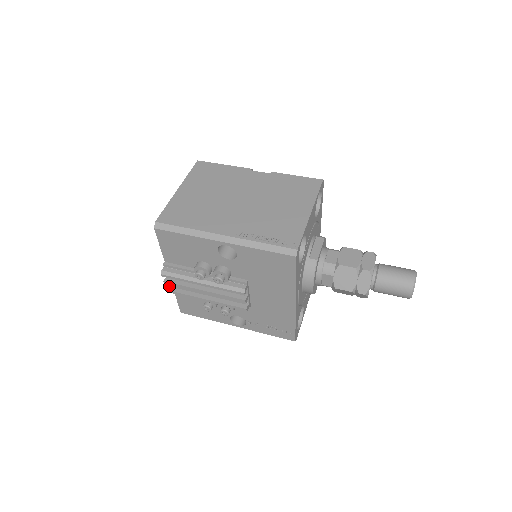
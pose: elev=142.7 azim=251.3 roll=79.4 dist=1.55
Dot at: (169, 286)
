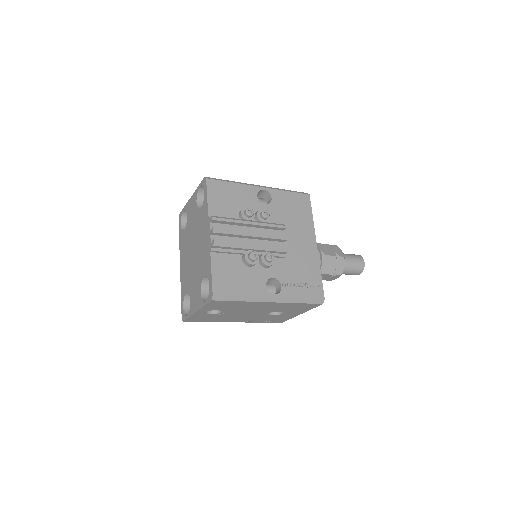
Dot at: (212, 242)
